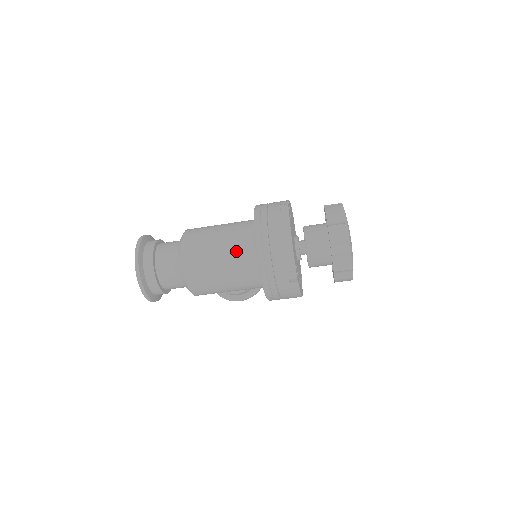
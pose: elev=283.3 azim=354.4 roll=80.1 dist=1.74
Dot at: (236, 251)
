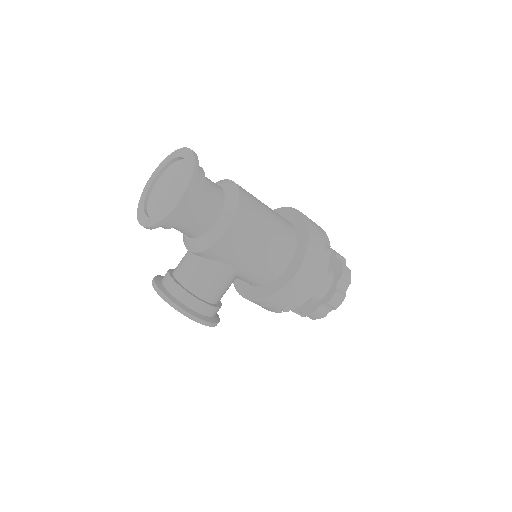
Dot at: (277, 213)
